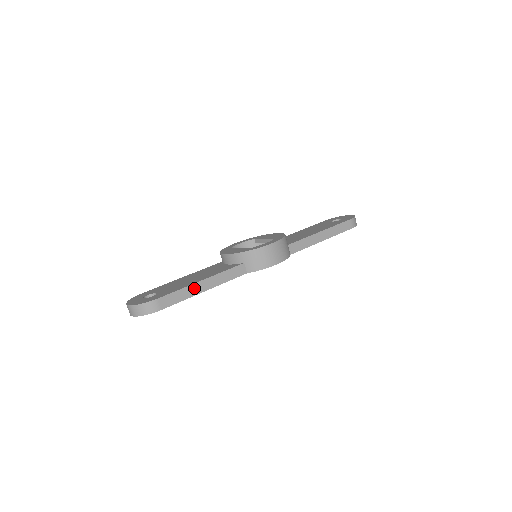
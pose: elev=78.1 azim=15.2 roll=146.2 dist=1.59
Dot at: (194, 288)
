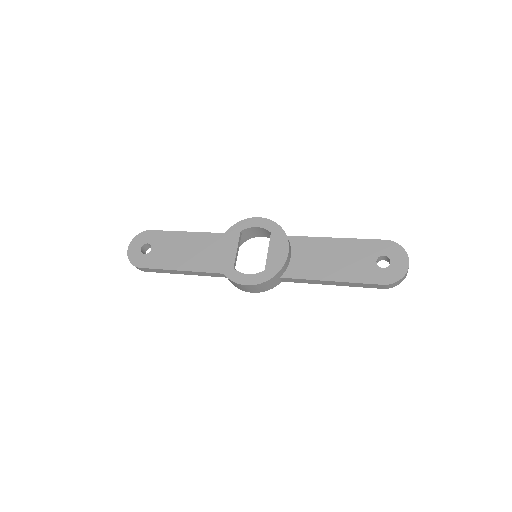
Dot at: (173, 271)
